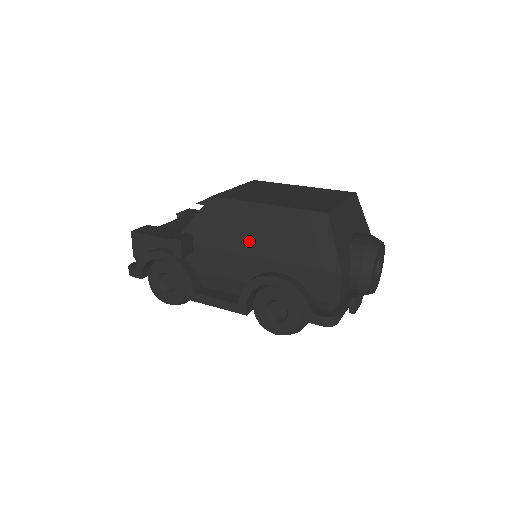
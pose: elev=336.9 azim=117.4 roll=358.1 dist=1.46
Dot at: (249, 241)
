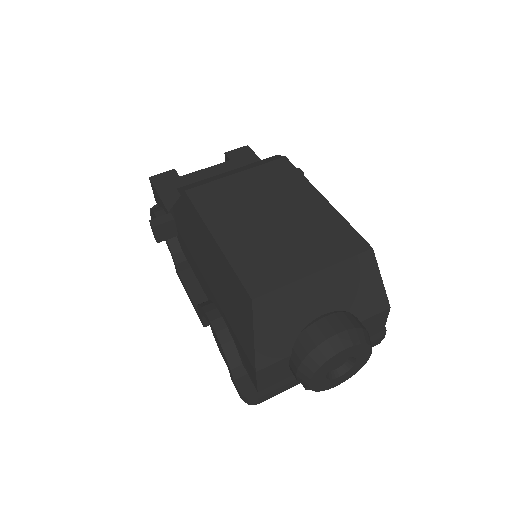
Dot at: (204, 264)
